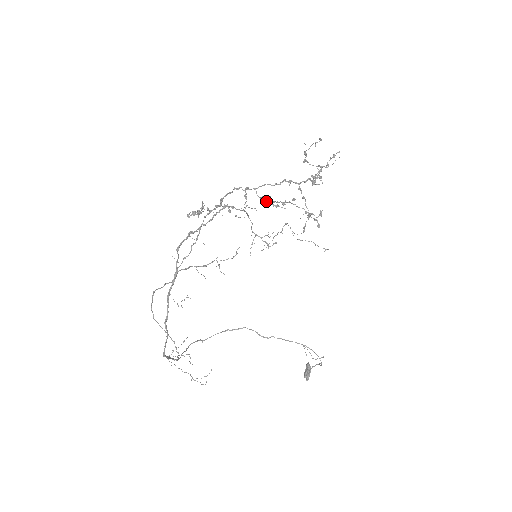
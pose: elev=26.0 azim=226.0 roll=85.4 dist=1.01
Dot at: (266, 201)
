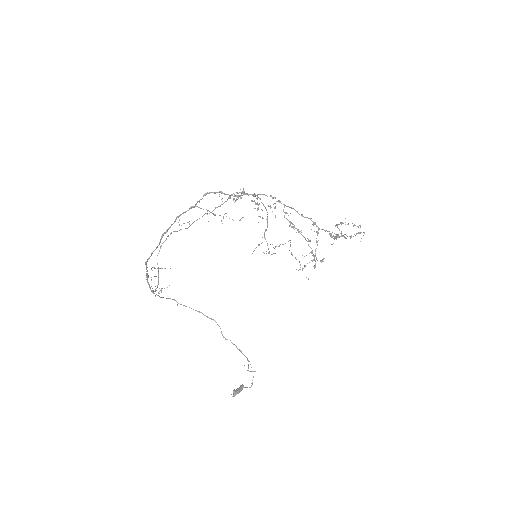
Dot at: (287, 219)
